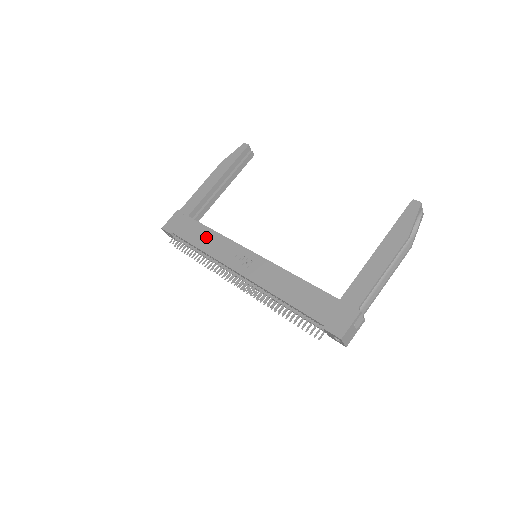
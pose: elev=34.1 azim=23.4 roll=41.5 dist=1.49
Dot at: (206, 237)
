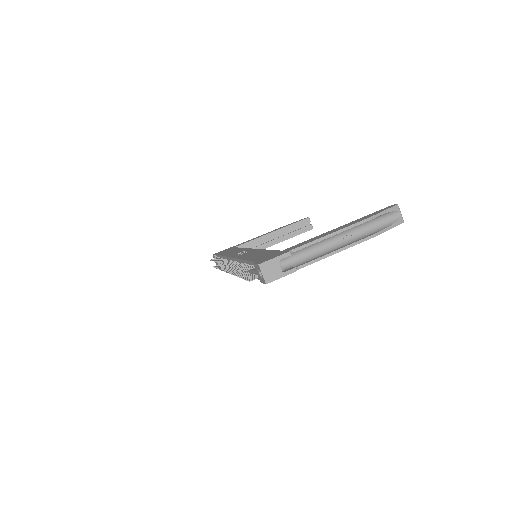
Dot at: occluded
